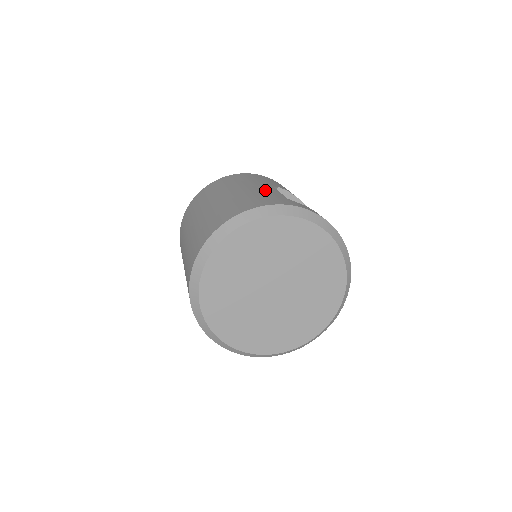
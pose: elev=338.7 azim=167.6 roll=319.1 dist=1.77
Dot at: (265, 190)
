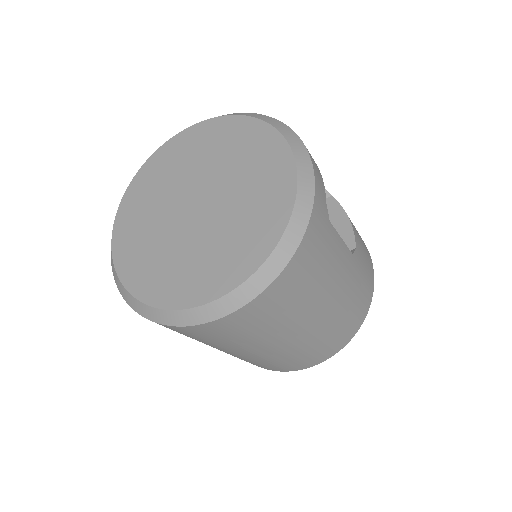
Dot at: occluded
